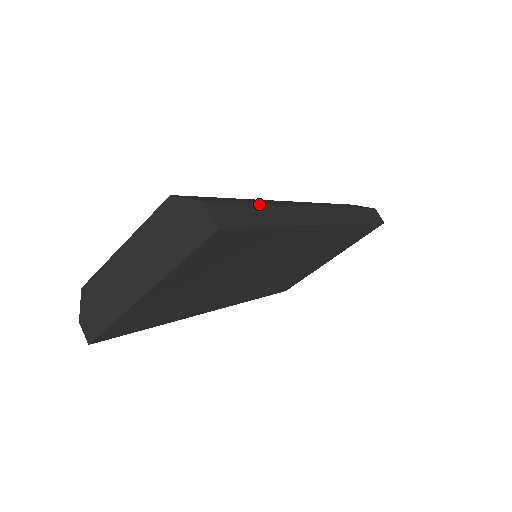
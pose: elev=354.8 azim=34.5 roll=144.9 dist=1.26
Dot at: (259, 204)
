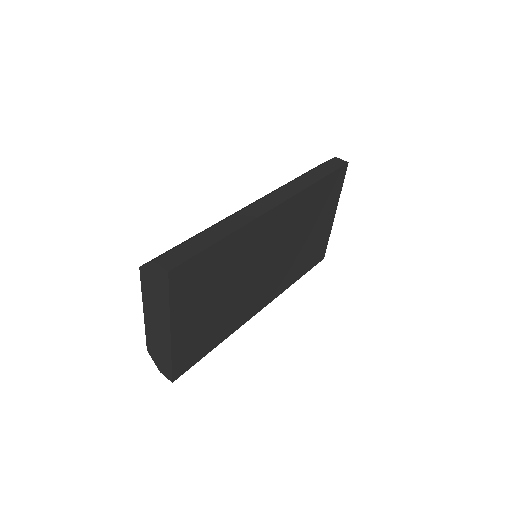
Dot at: (202, 232)
